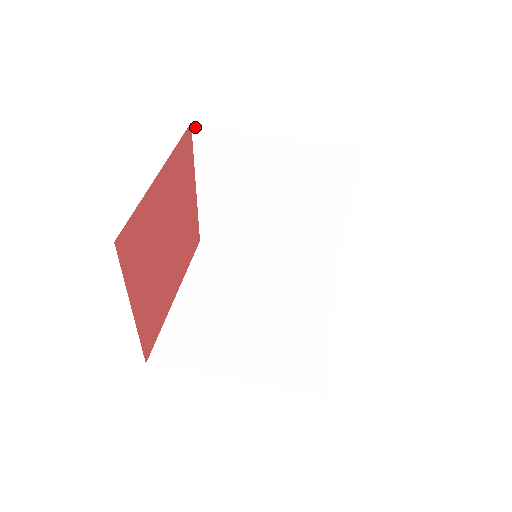
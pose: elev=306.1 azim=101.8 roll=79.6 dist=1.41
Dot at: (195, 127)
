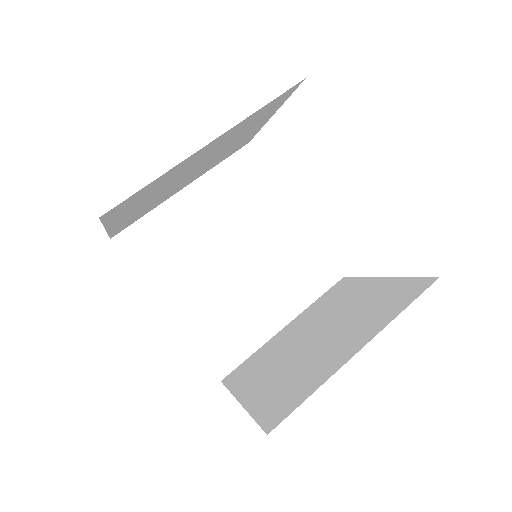
Dot at: (104, 215)
